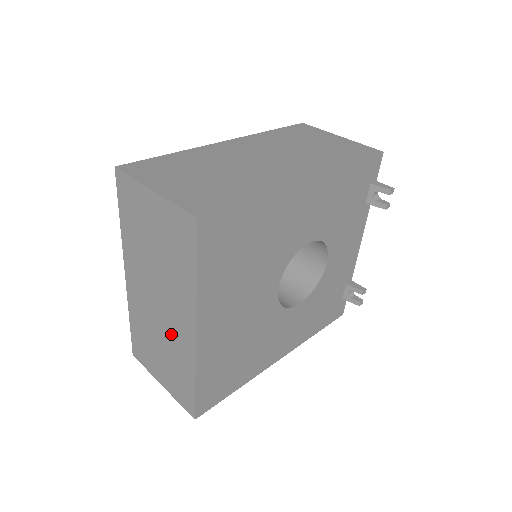
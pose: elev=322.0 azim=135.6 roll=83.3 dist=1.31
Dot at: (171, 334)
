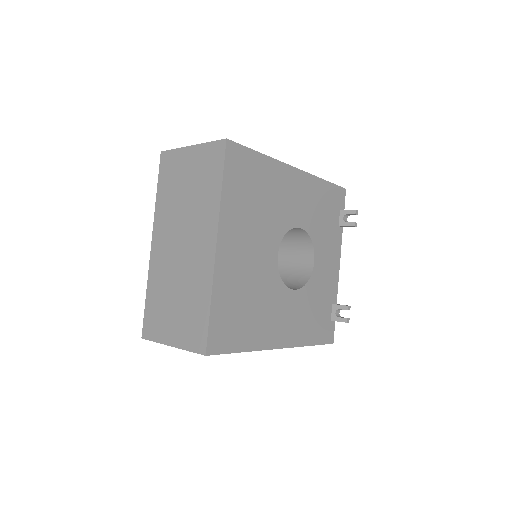
Dot at: (191, 268)
